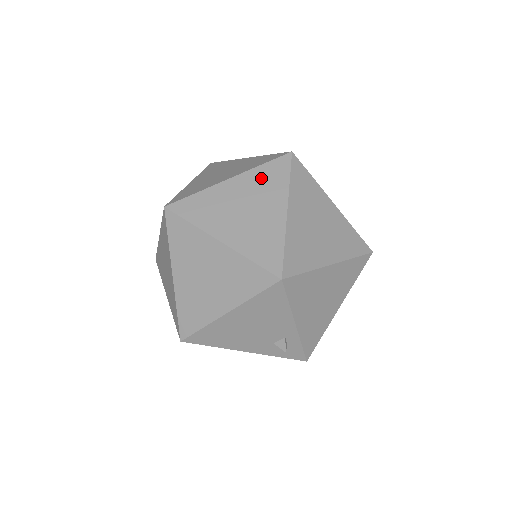
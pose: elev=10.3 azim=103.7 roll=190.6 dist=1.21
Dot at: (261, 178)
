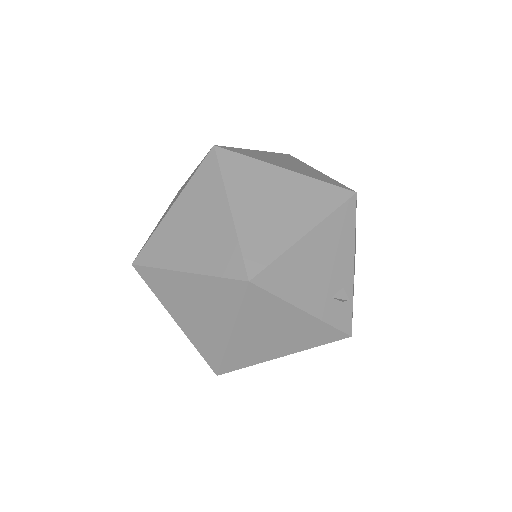
Dot at: (281, 156)
